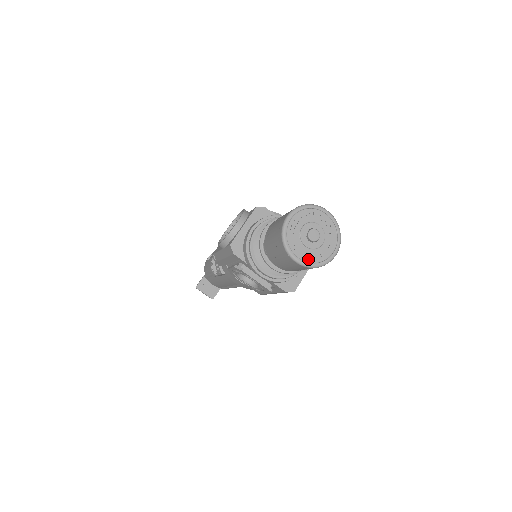
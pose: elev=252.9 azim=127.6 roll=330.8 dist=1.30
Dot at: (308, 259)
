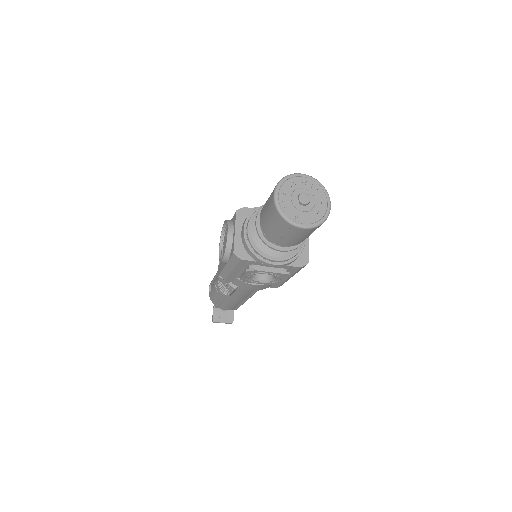
Dot at: (311, 221)
